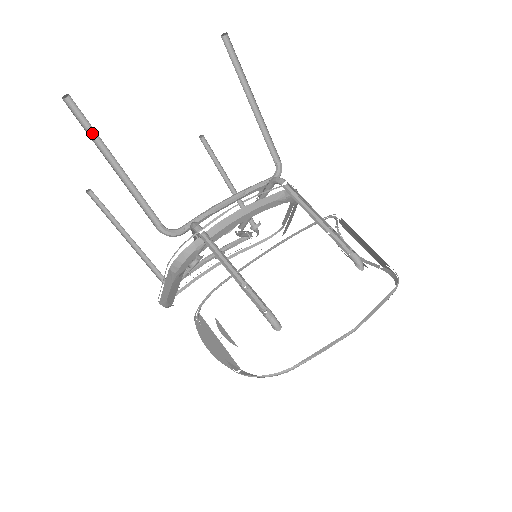
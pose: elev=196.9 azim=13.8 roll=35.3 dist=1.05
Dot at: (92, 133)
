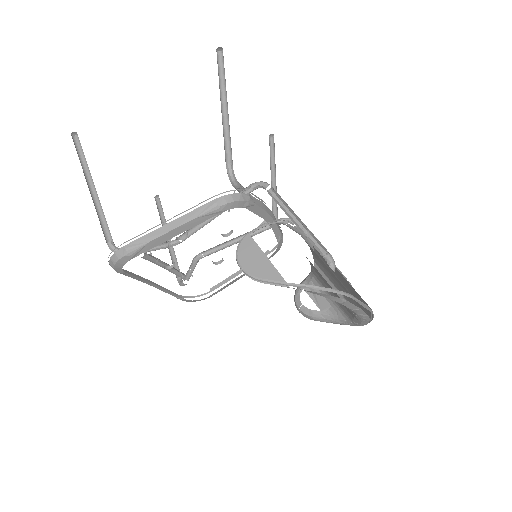
Dot at: (219, 80)
